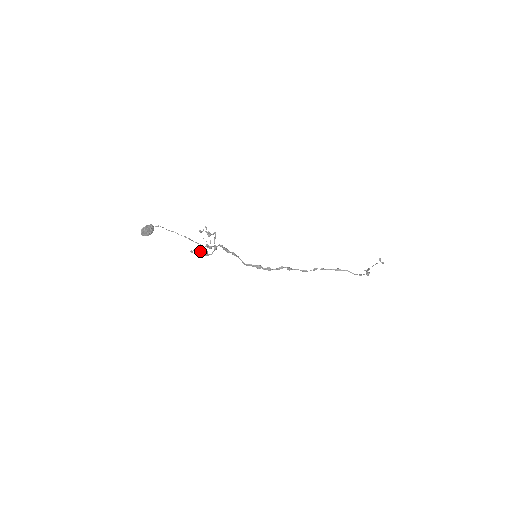
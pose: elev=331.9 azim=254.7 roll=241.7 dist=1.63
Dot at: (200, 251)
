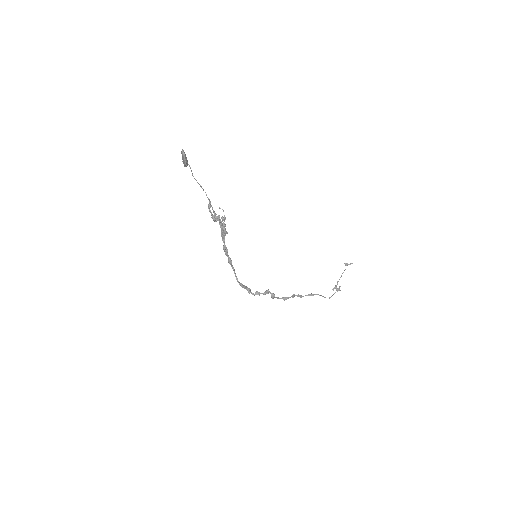
Dot at: (220, 222)
